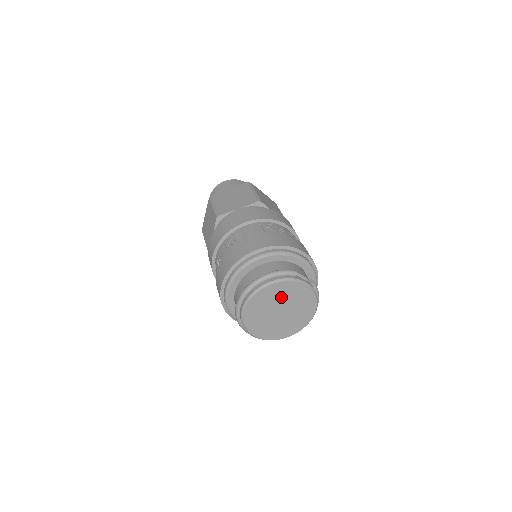
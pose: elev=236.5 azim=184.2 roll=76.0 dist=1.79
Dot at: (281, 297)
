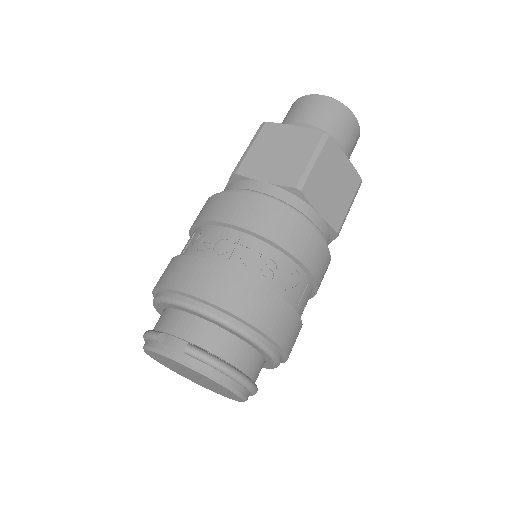
Dot at: (171, 363)
